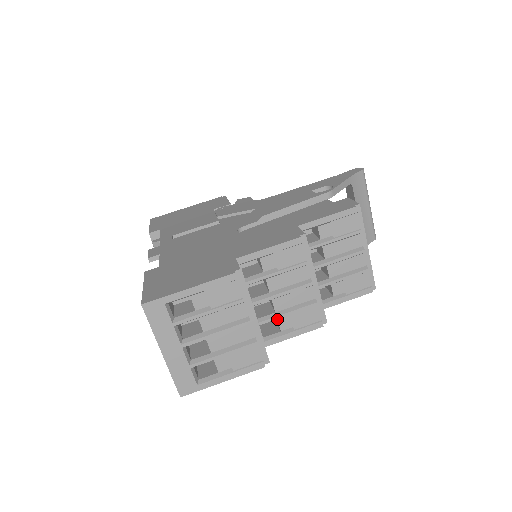
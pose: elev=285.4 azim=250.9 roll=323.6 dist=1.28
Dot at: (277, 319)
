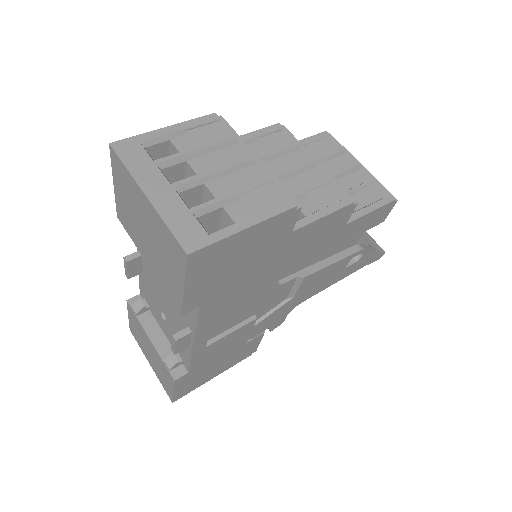
Dot at: occluded
